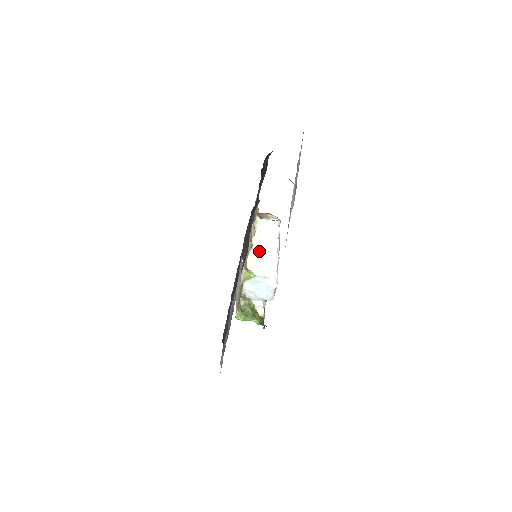
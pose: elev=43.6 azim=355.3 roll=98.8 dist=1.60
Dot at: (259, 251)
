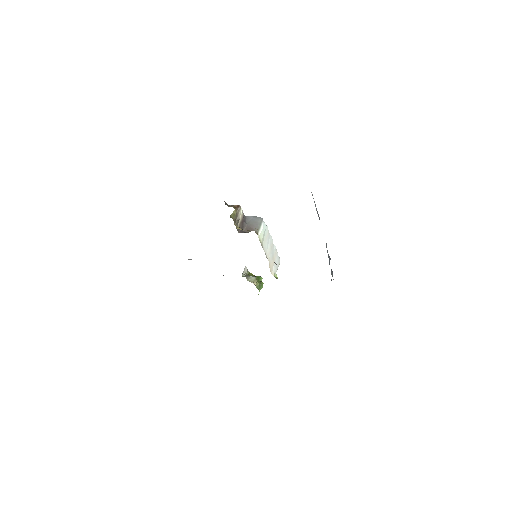
Dot at: (271, 258)
